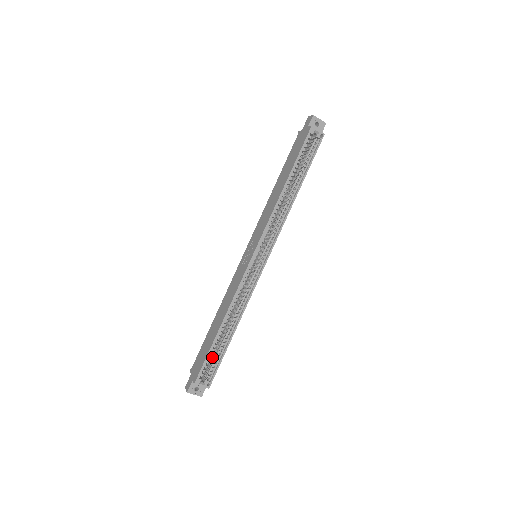
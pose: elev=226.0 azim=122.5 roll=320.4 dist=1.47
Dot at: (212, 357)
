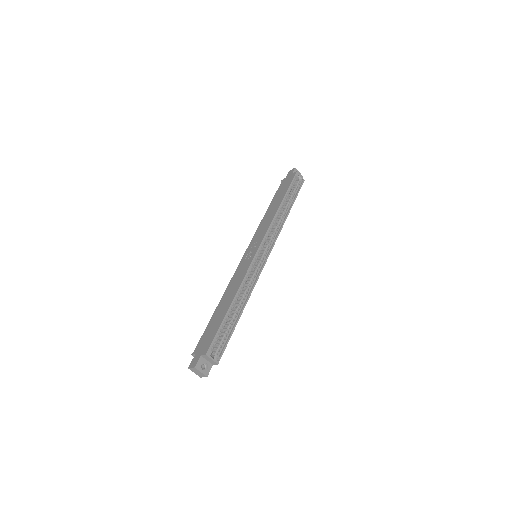
Dot at: occluded
